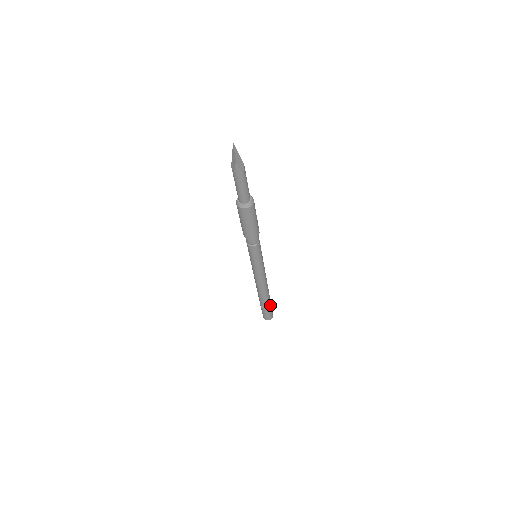
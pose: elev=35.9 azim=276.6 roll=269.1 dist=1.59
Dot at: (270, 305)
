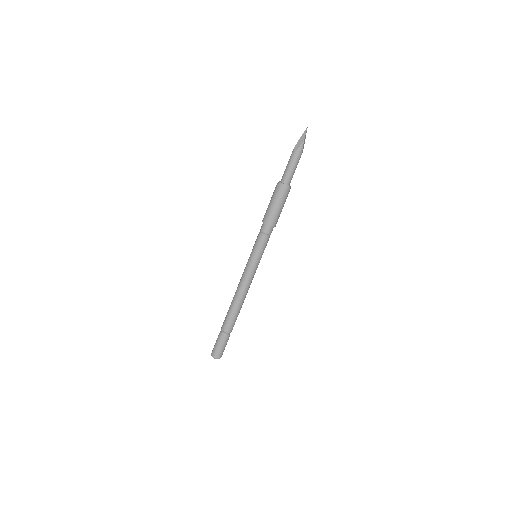
Dot at: occluded
